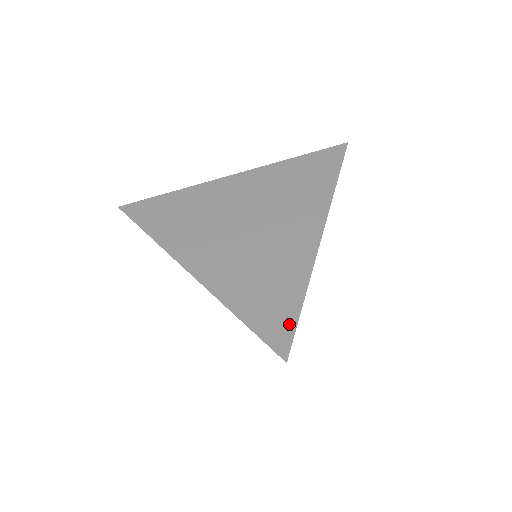
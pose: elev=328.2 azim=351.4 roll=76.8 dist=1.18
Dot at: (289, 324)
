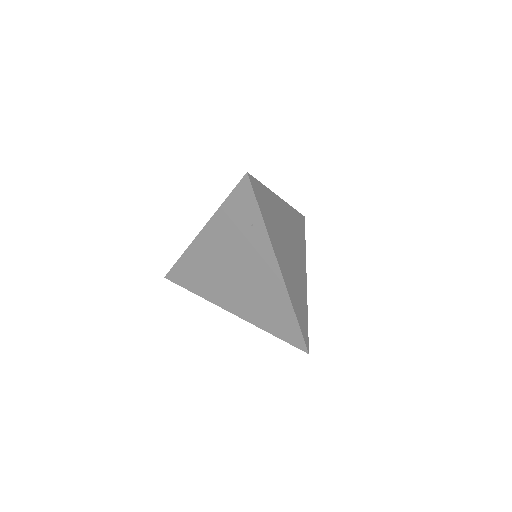
Dot at: (298, 334)
